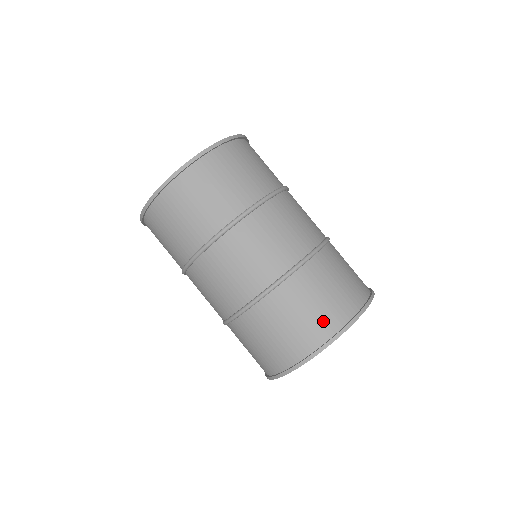
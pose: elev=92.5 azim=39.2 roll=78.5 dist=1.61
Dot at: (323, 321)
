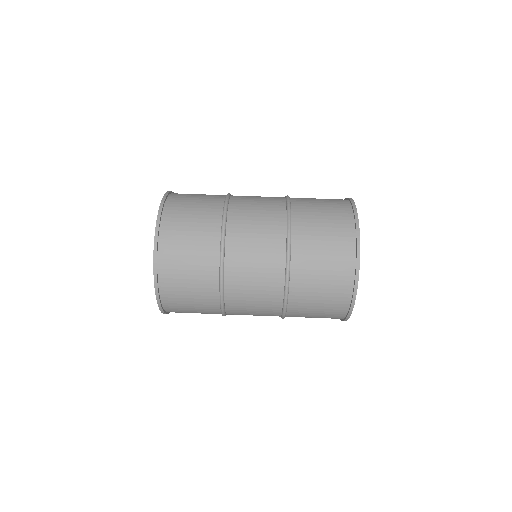
Dot at: (339, 221)
